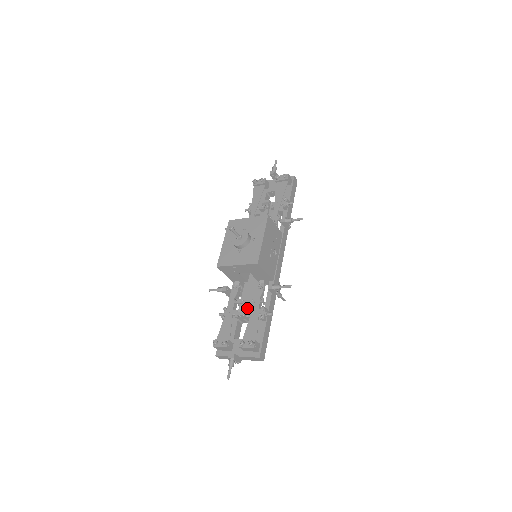
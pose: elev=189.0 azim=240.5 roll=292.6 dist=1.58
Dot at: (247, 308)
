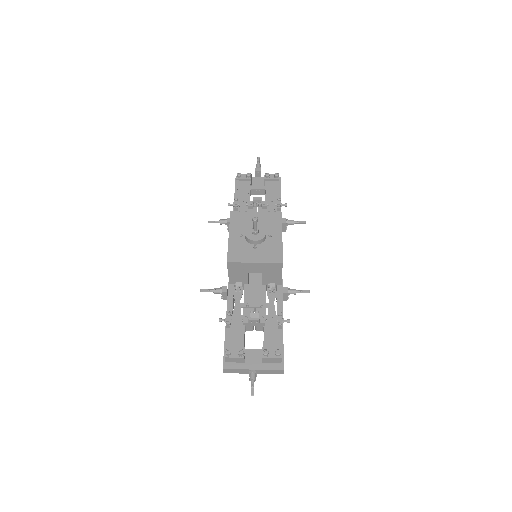
Dot at: occluded
